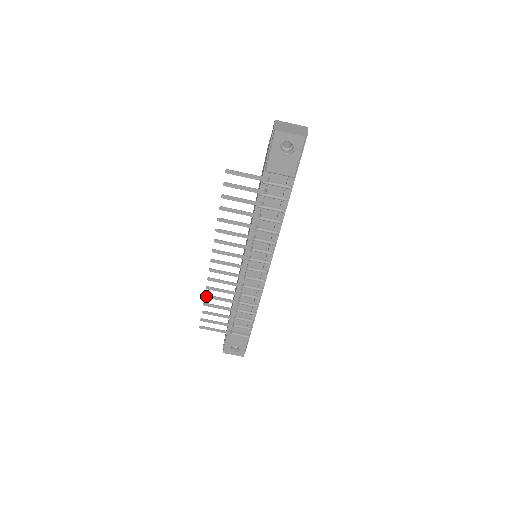
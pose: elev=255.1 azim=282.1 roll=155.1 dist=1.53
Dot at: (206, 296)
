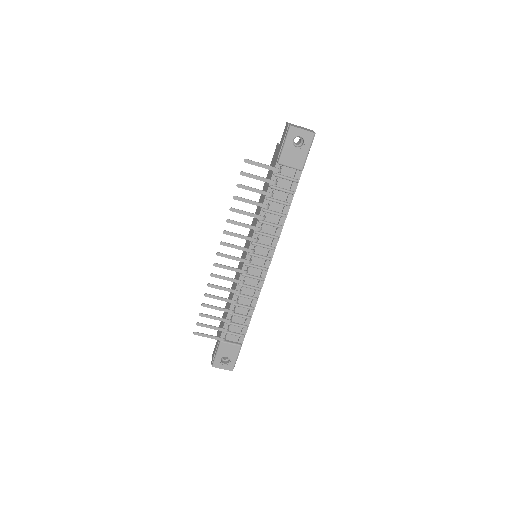
Dot at: (206, 295)
